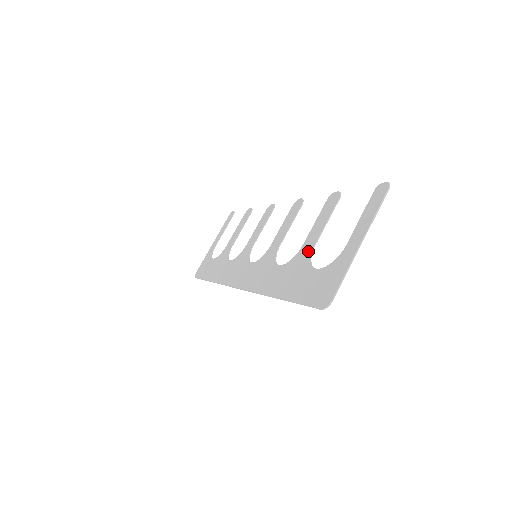
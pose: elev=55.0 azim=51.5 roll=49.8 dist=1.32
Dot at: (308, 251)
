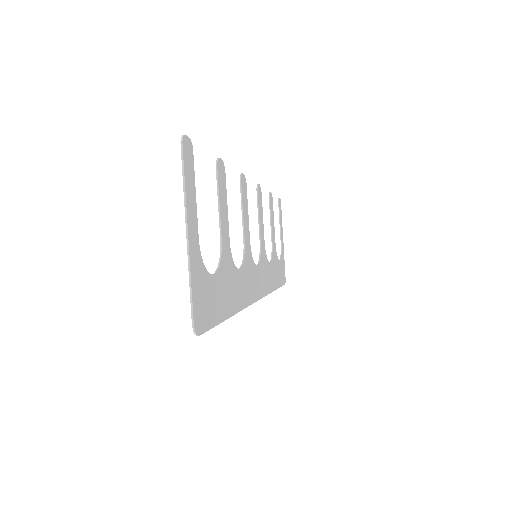
Dot at: (222, 249)
